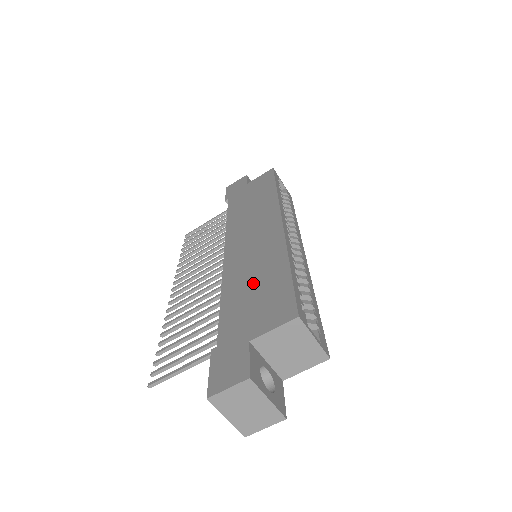
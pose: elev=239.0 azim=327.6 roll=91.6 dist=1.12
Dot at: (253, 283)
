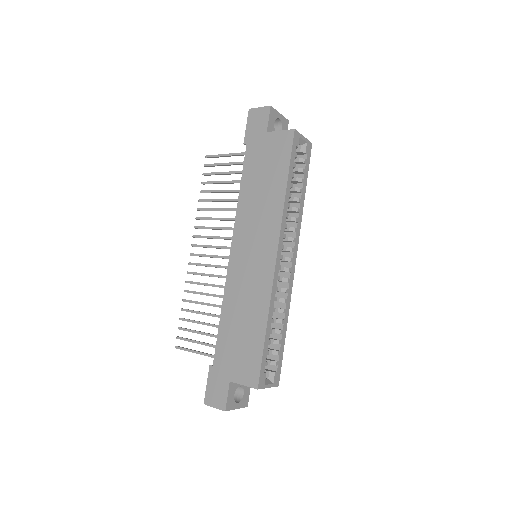
Dot at: (242, 323)
